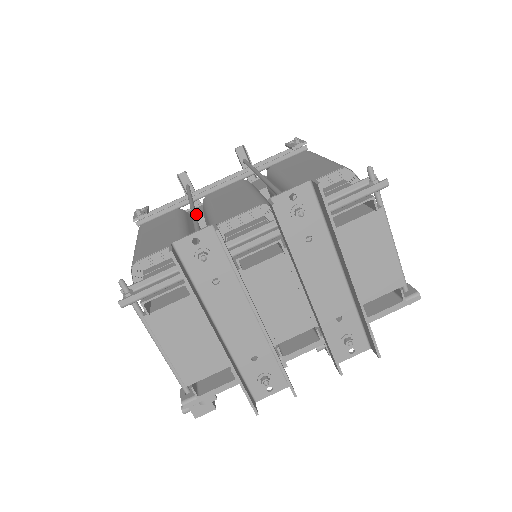
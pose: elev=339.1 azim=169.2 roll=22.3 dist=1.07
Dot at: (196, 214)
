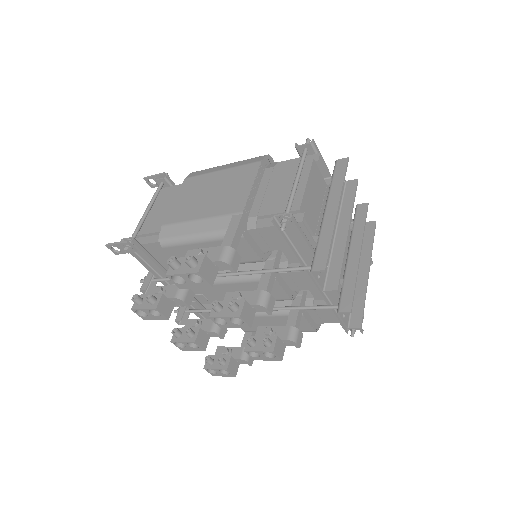
Dot at: occluded
